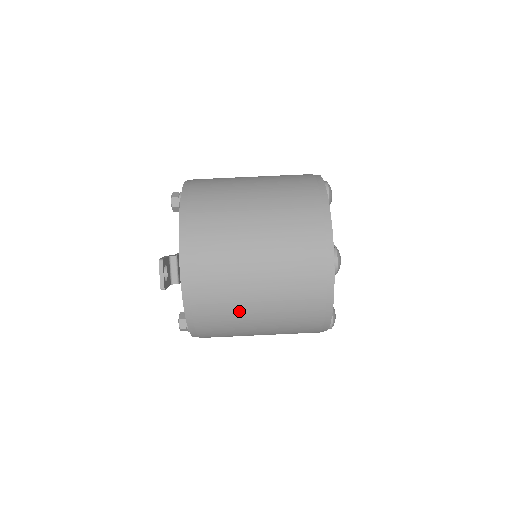
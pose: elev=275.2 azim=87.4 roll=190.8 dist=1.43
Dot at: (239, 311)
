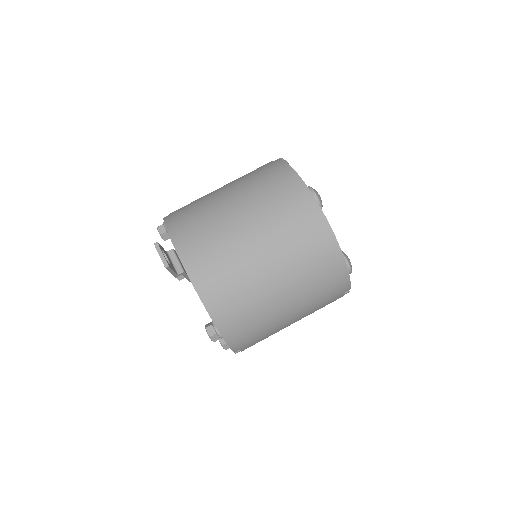
Dot at: (253, 280)
